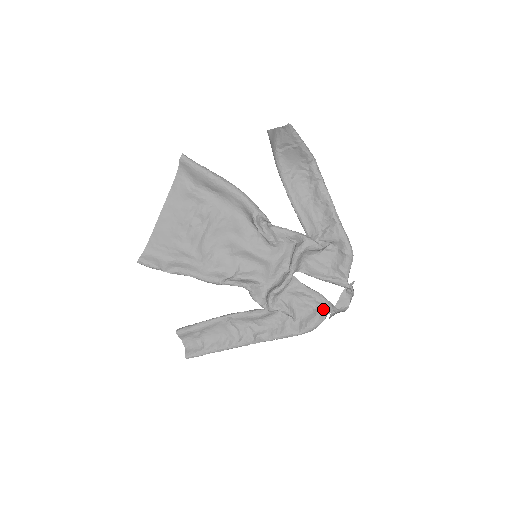
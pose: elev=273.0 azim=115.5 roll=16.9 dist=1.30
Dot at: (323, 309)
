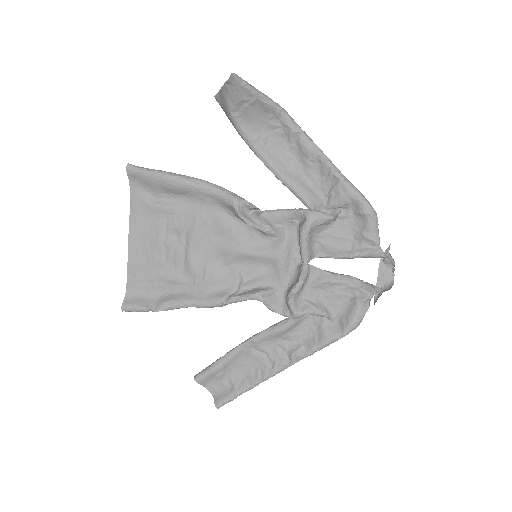
Dot at: (362, 294)
